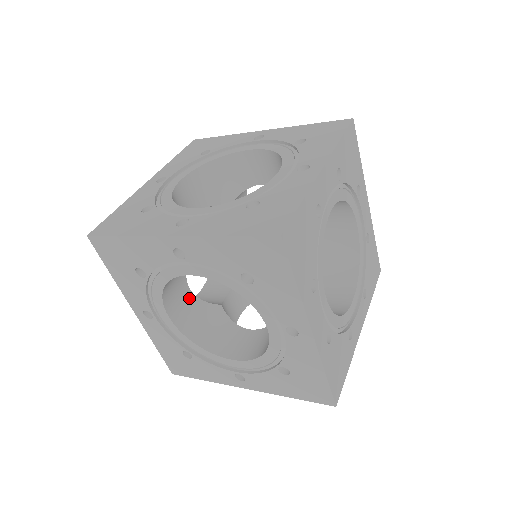
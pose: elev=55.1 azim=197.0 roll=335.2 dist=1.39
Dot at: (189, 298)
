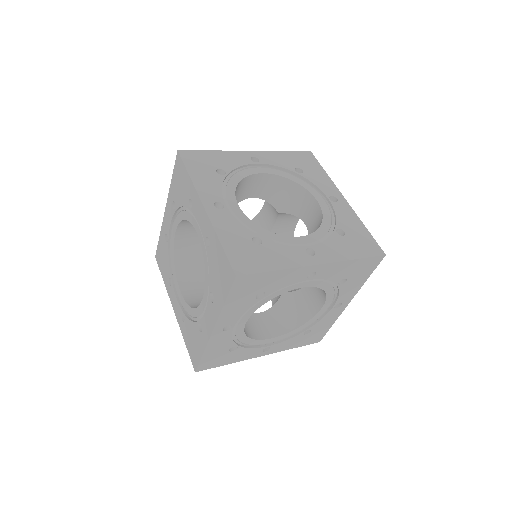
Dot at: occluded
